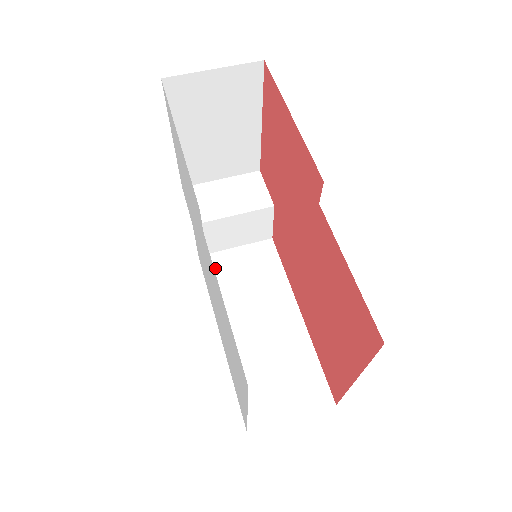
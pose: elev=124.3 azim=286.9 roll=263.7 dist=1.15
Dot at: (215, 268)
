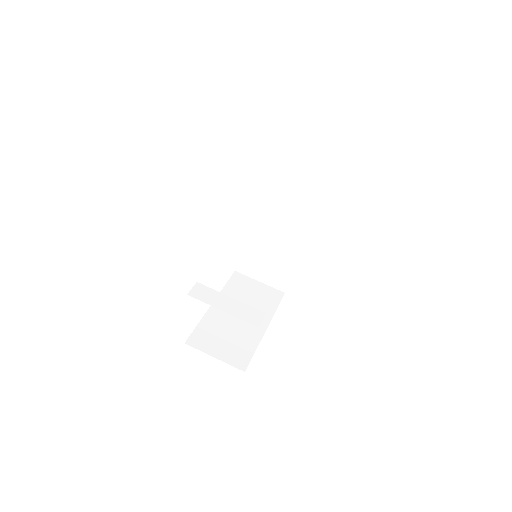
Dot at: occluded
